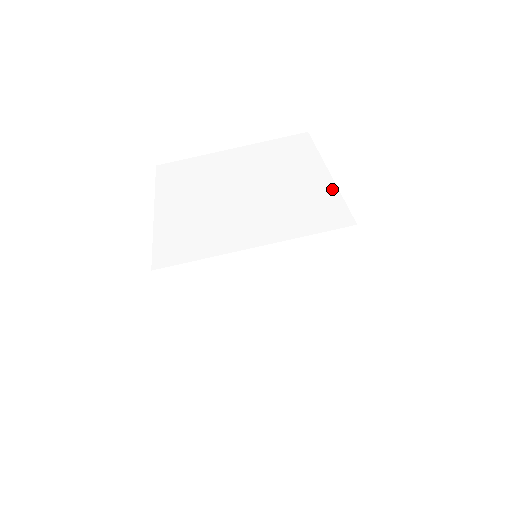
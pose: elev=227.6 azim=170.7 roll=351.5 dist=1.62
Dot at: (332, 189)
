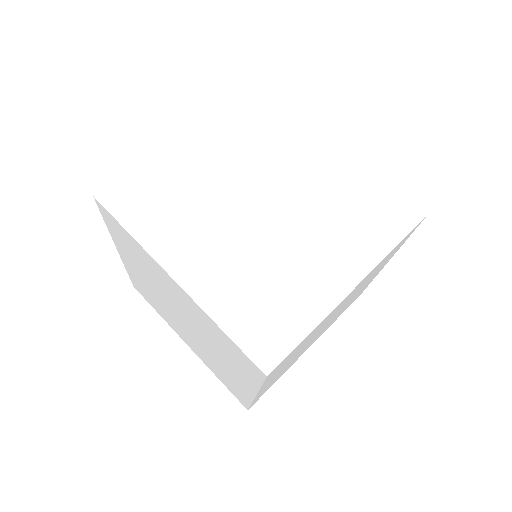
Dot at: (368, 170)
